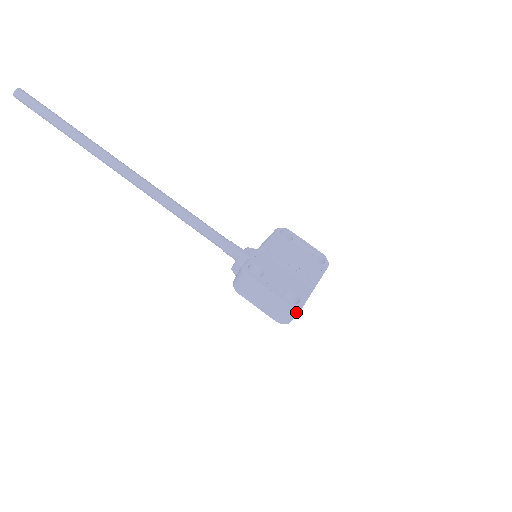
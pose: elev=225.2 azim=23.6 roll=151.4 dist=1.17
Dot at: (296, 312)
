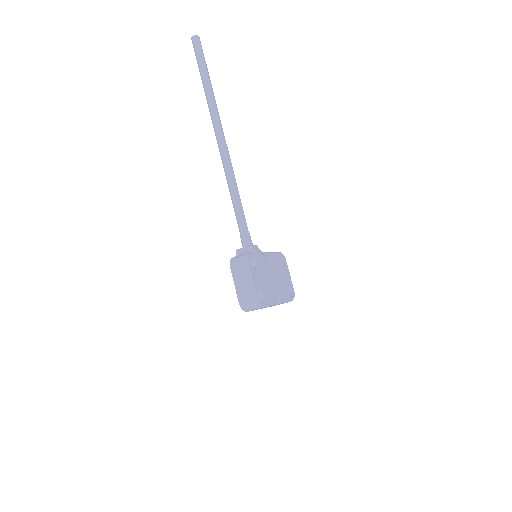
Dot at: (257, 307)
